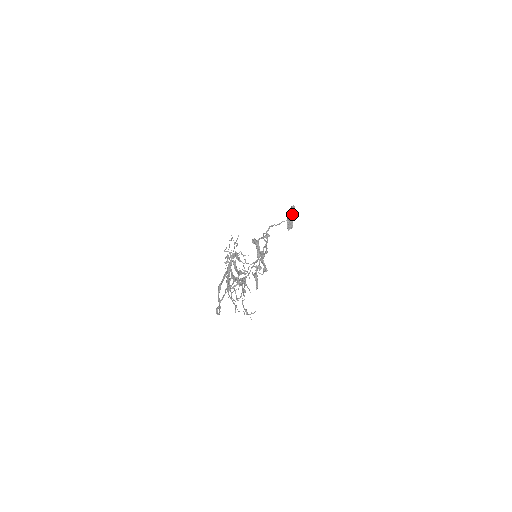
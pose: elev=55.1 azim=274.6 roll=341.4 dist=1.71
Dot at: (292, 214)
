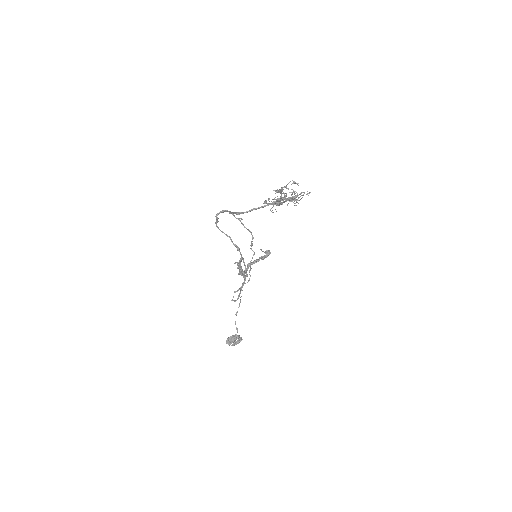
Dot at: (237, 340)
